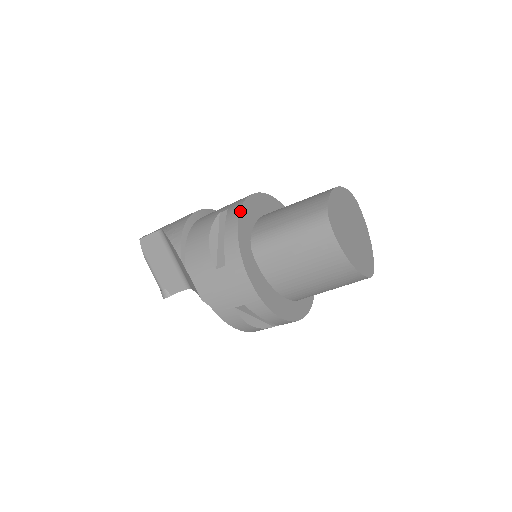
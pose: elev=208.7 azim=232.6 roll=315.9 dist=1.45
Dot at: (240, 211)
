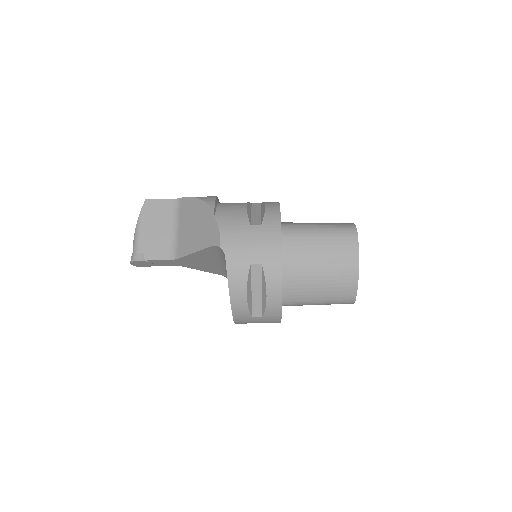
Dot at: occluded
